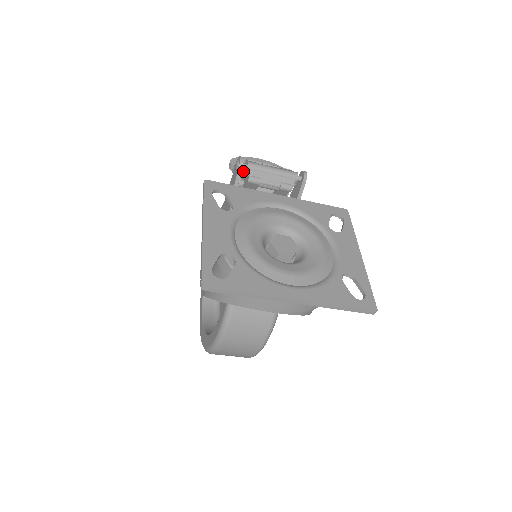
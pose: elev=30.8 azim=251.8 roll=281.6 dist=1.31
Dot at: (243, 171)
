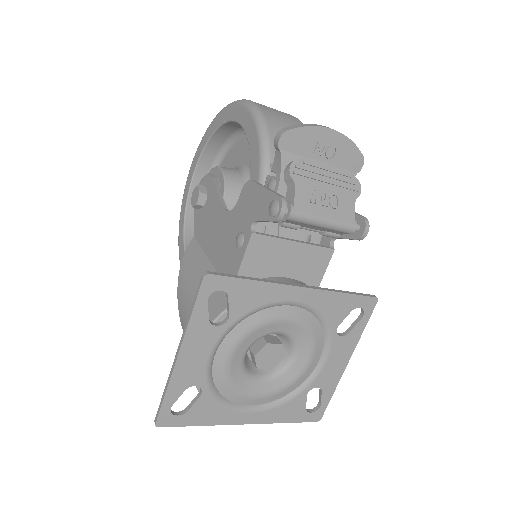
Dot at: occluded
